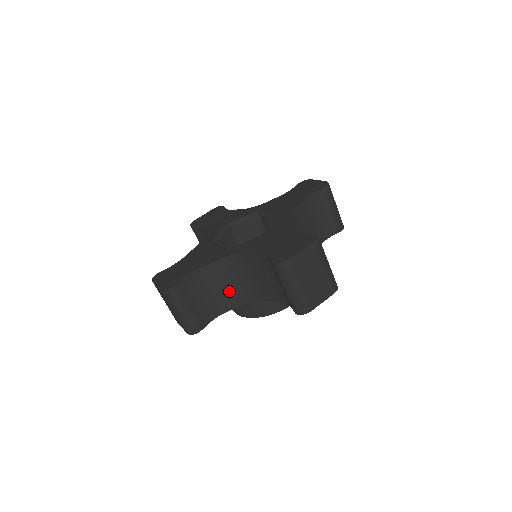
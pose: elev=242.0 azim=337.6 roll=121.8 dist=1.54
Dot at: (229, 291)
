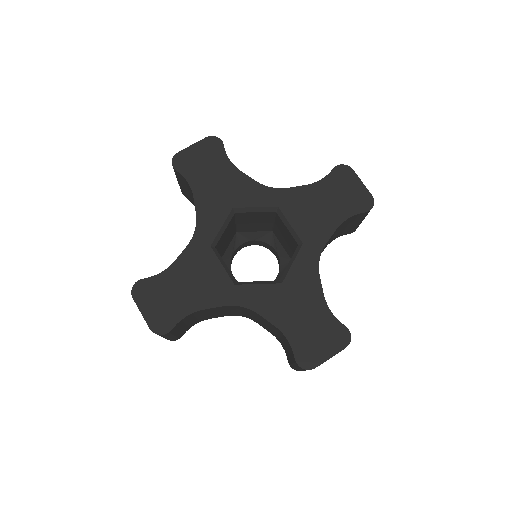
Dot at: (222, 313)
